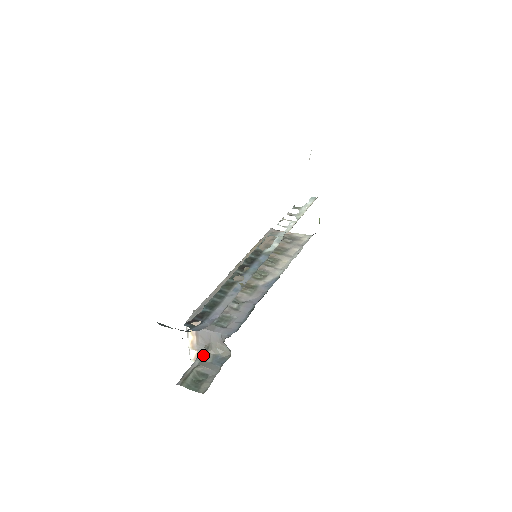
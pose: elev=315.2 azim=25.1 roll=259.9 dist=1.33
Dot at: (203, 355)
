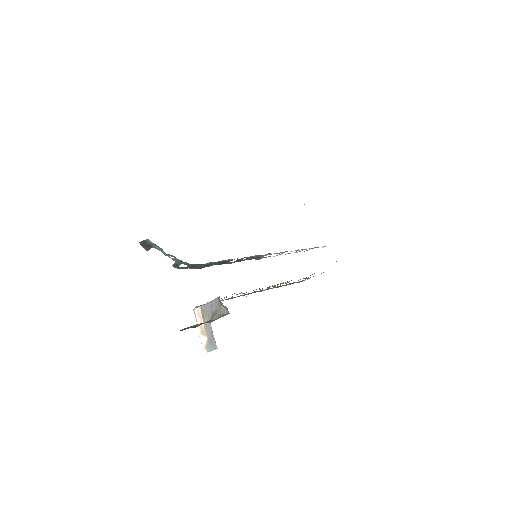
Dot at: occluded
